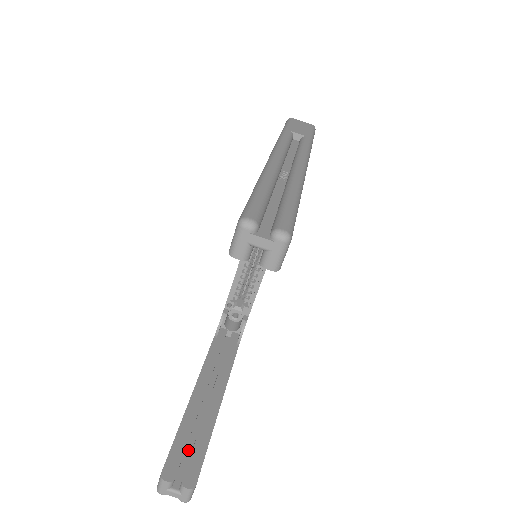
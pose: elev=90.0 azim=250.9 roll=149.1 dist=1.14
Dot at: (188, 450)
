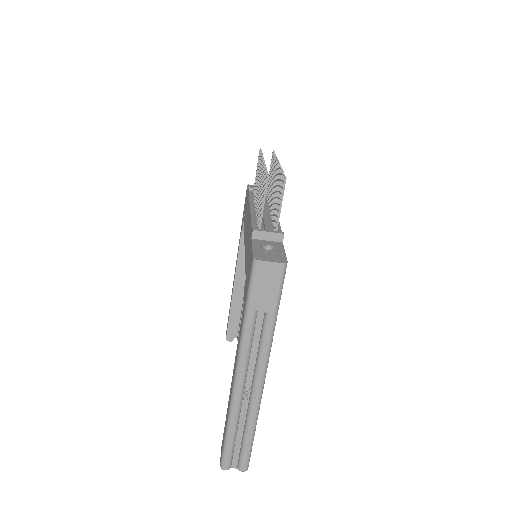
Dot at: (238, 318)
